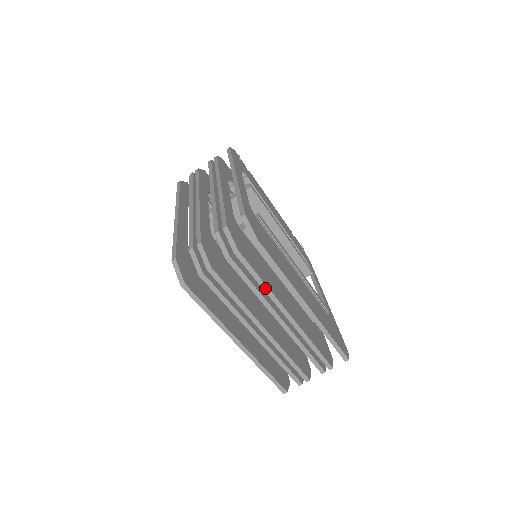
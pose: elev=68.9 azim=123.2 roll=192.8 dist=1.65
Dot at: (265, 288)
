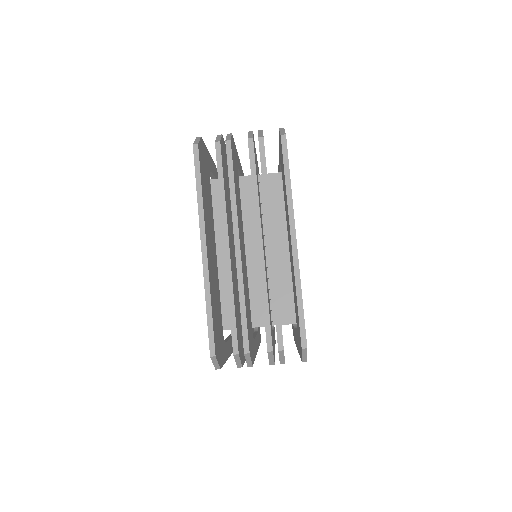
Dot at: (266, 192)
